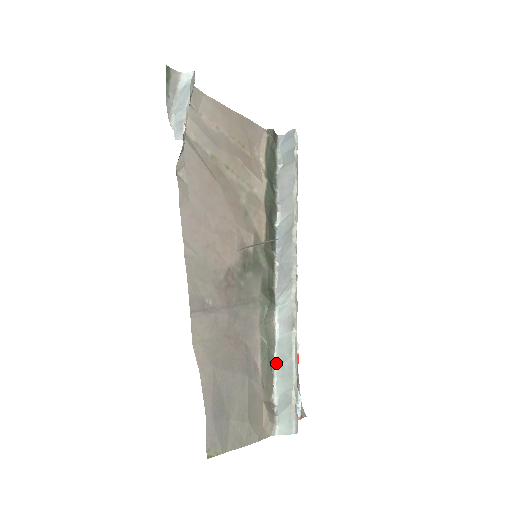
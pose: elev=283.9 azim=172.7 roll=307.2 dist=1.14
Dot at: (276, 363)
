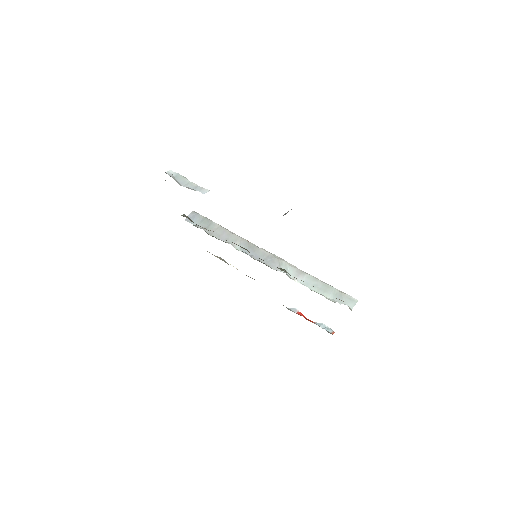
Dot at: (315, 291)
